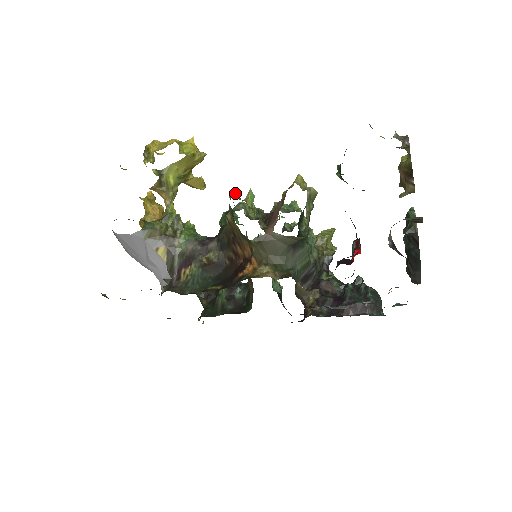
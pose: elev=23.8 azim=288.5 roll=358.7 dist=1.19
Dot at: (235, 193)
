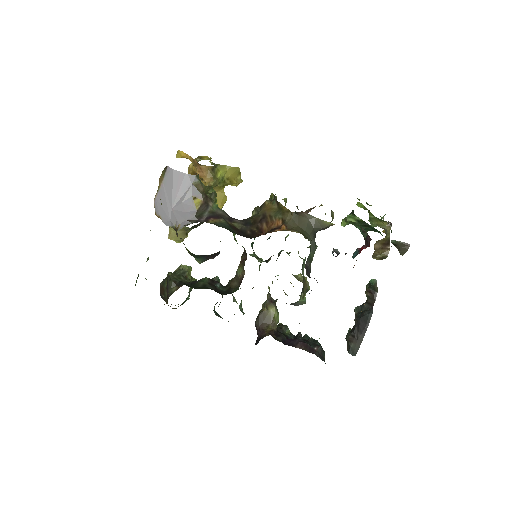
Dot at: occluded
